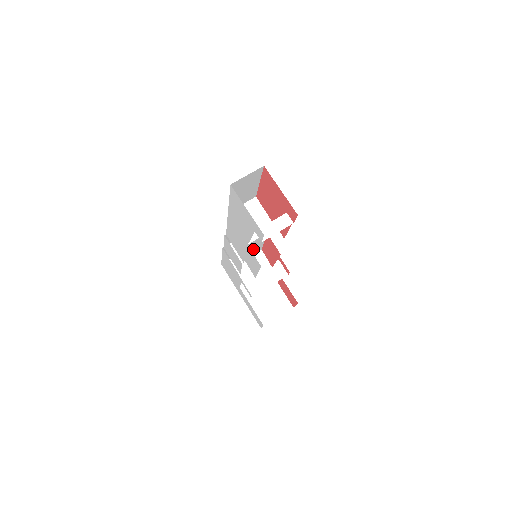
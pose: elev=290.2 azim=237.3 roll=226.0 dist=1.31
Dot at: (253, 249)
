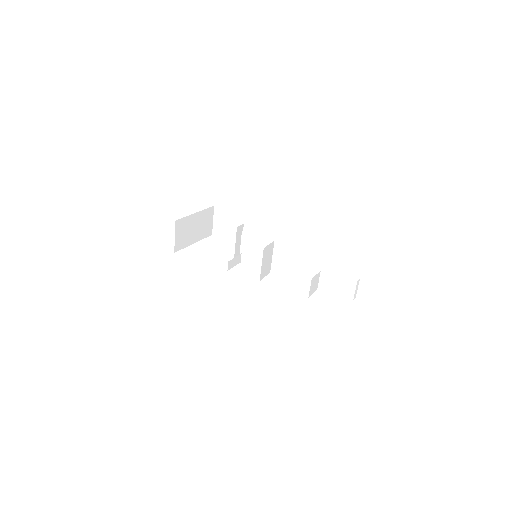
Dot at: (296, 276)
